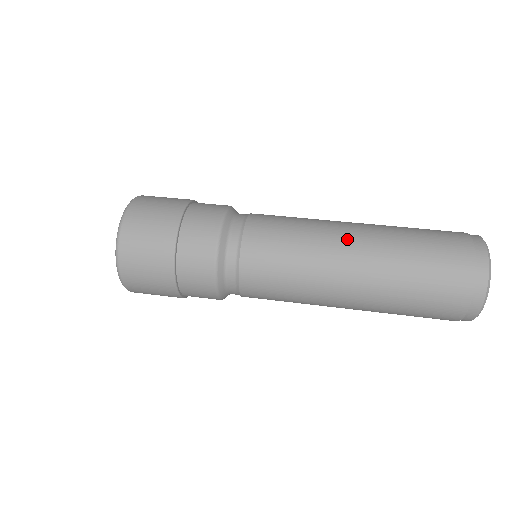
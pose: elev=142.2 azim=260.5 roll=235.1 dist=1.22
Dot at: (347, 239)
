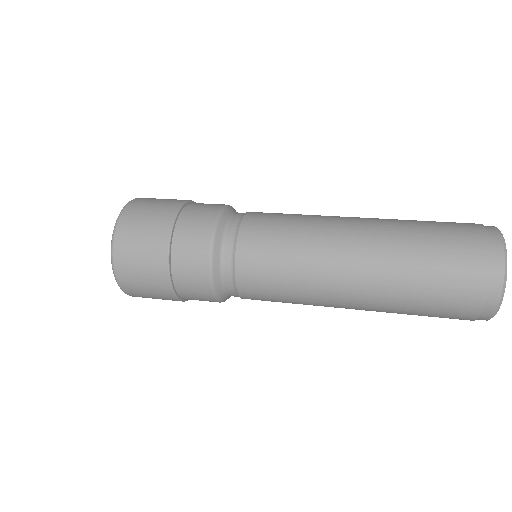
Dot at: (345, 264)
